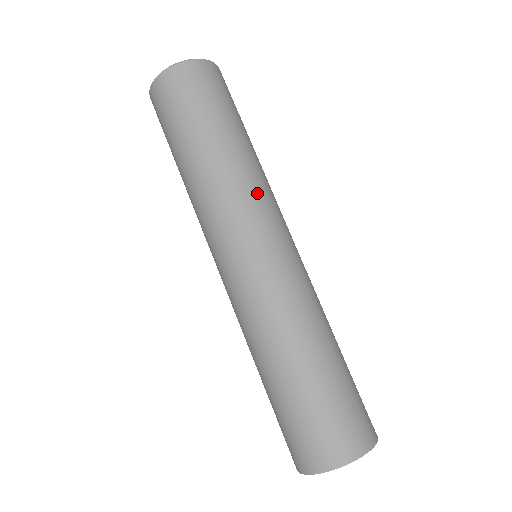
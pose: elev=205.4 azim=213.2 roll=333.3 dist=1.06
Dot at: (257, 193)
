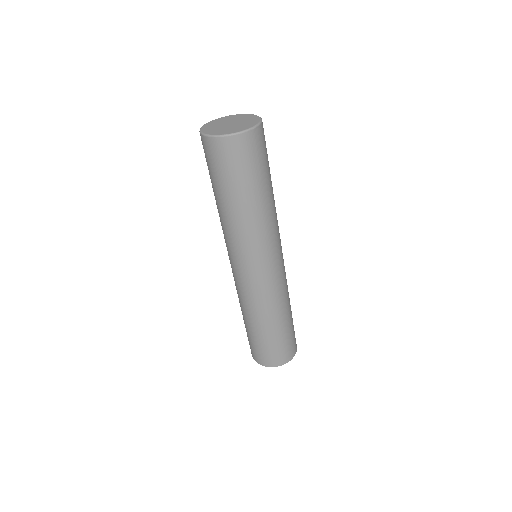
Dot at: (276, 230)
